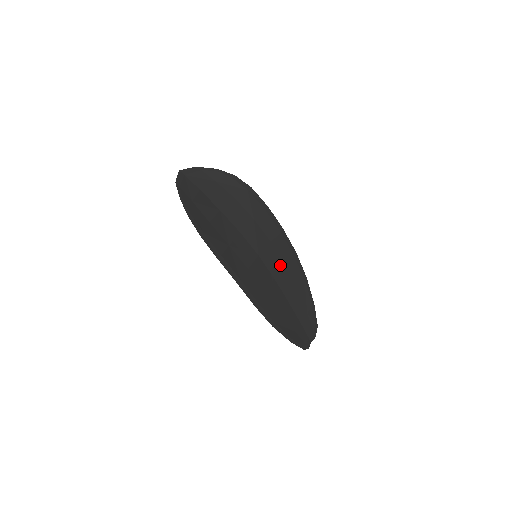
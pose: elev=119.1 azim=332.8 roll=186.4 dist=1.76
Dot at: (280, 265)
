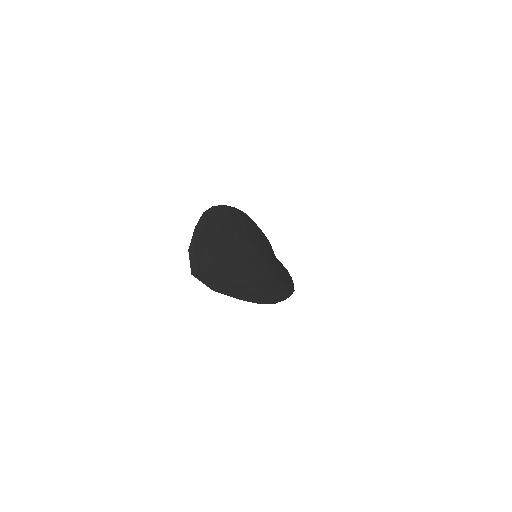
Dot at: (257, 239)
